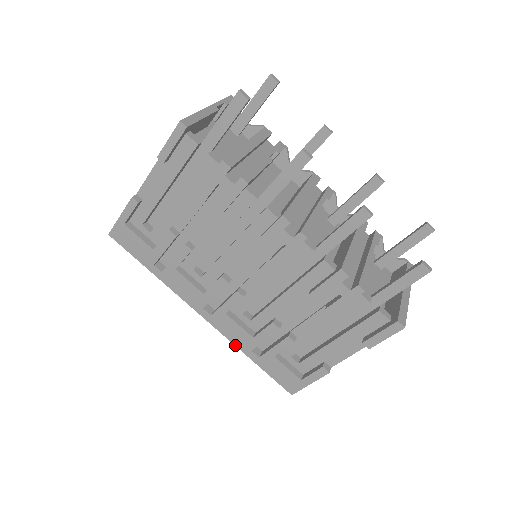
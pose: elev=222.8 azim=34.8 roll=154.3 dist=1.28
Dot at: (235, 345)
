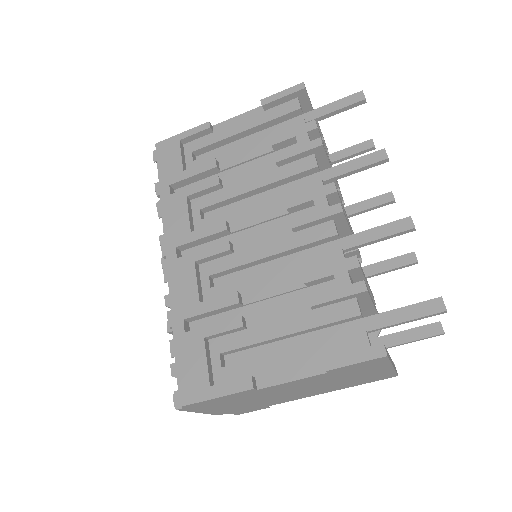
Dot at: (171, 305)
